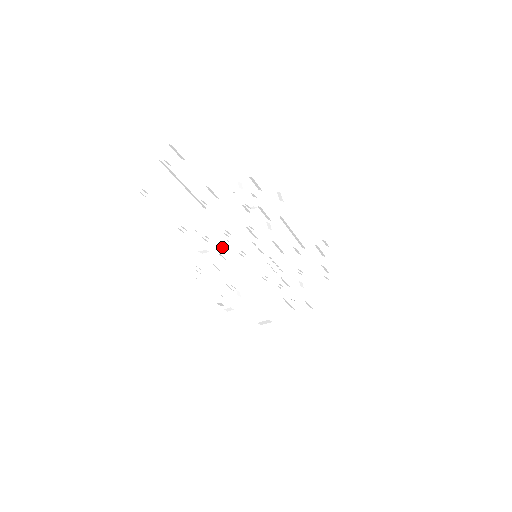
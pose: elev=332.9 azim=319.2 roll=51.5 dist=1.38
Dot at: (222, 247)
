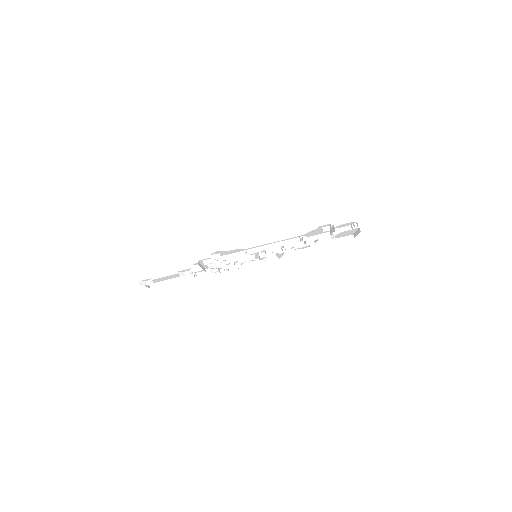
Dot at: occluded
